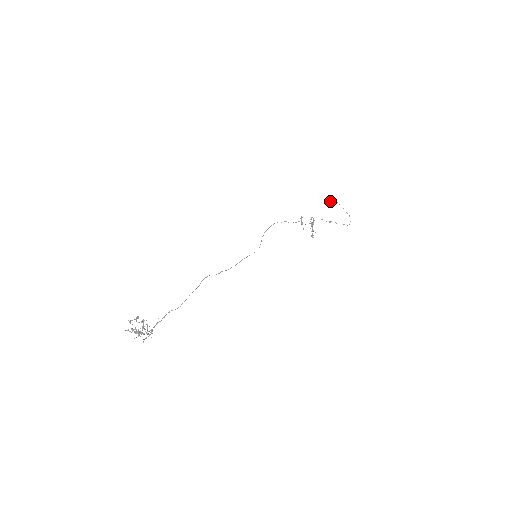
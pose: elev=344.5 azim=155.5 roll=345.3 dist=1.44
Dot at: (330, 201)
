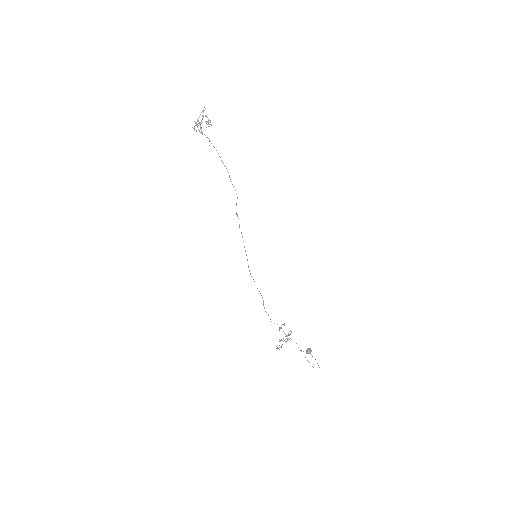
Dot at: (310, 348)
